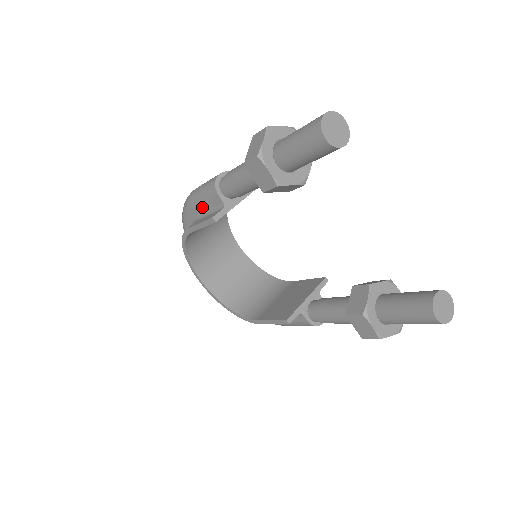
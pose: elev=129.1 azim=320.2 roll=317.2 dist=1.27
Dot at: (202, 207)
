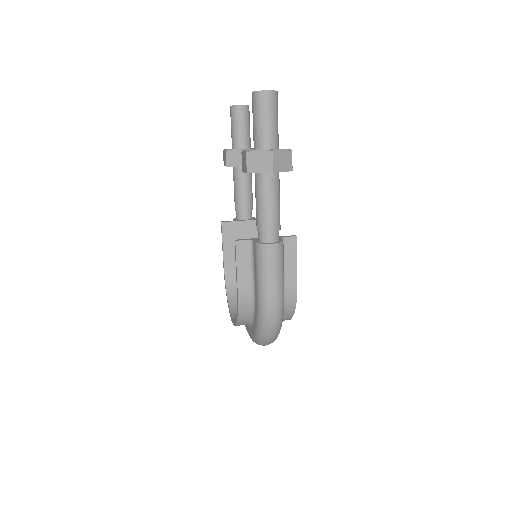
Dot at: occluded
